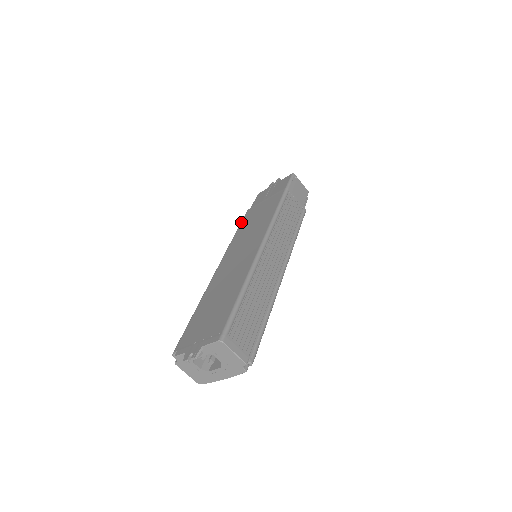
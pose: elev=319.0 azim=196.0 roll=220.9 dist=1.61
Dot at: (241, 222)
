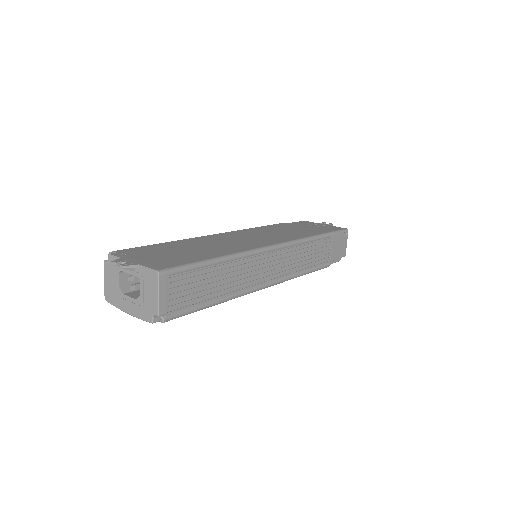
Dot at: occluded
